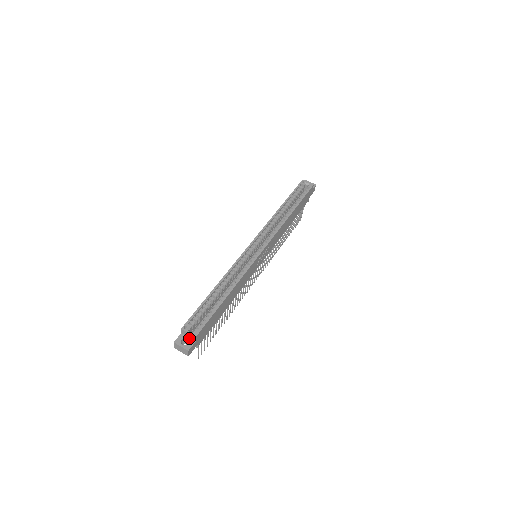
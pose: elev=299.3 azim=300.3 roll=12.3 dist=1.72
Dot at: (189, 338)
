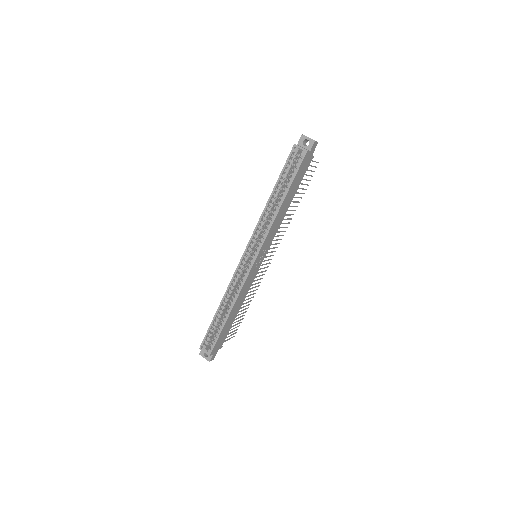
Dot at: occluded
